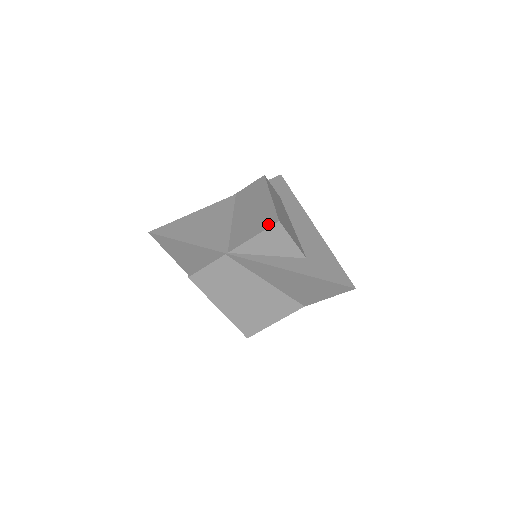
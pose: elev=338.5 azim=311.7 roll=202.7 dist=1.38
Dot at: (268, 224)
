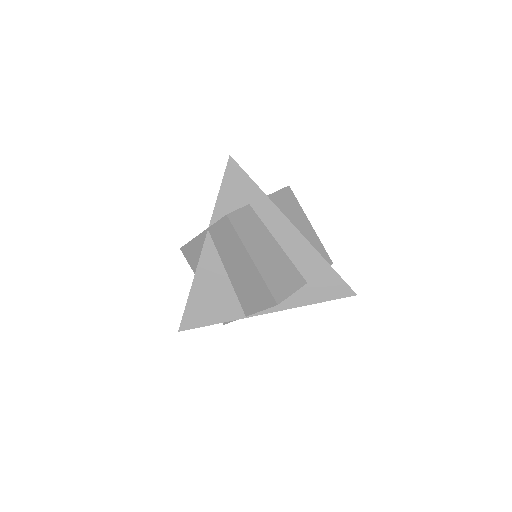
Dot at: (268, 303)
